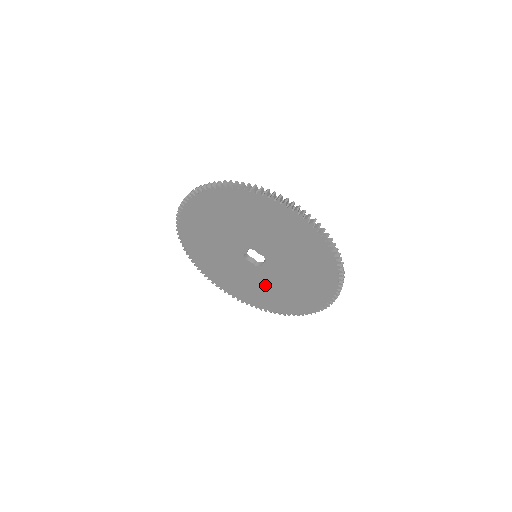
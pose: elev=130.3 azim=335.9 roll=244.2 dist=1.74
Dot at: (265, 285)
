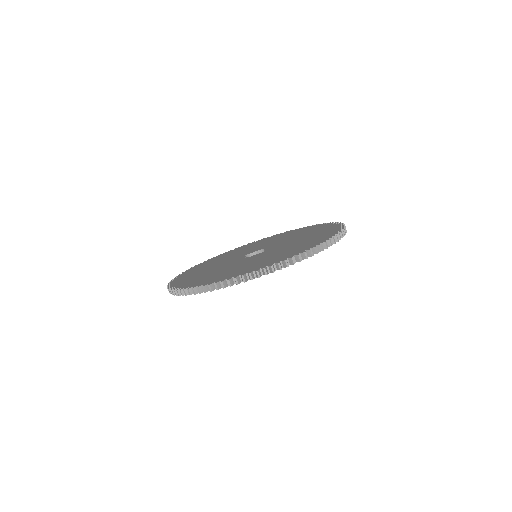
Dot at: occluded
